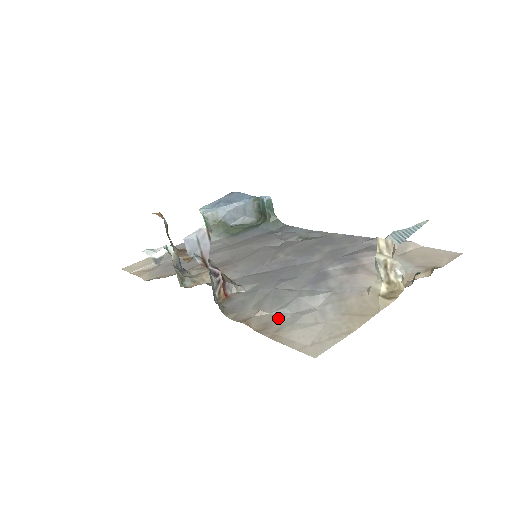
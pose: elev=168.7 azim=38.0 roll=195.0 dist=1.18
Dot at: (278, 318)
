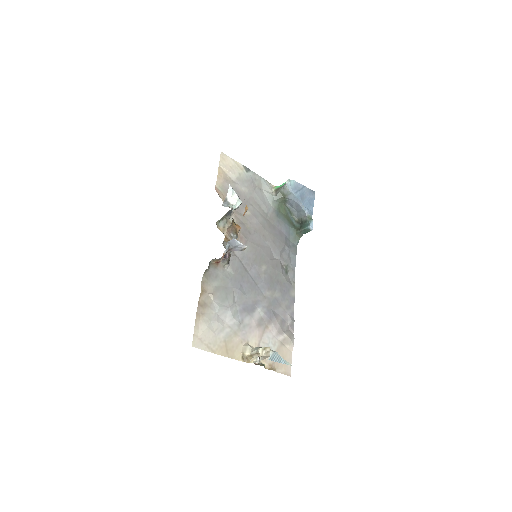
Dot at: (211, 308)
